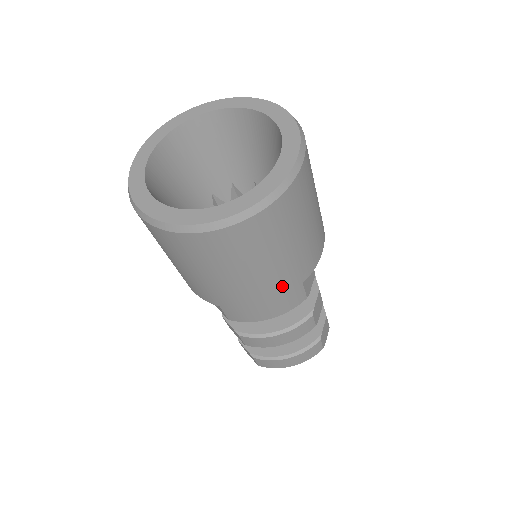
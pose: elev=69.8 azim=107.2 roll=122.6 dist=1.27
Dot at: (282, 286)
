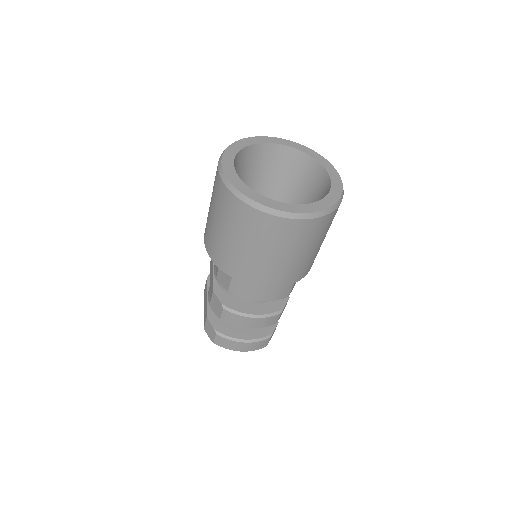
Dot at: (285, 278)
